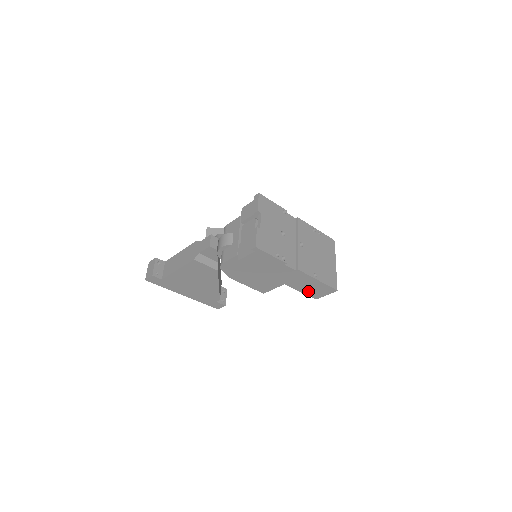
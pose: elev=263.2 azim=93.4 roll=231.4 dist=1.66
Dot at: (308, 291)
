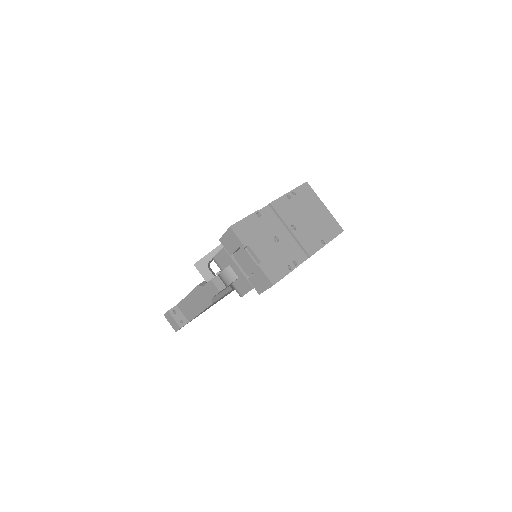
Dot at: occluded
